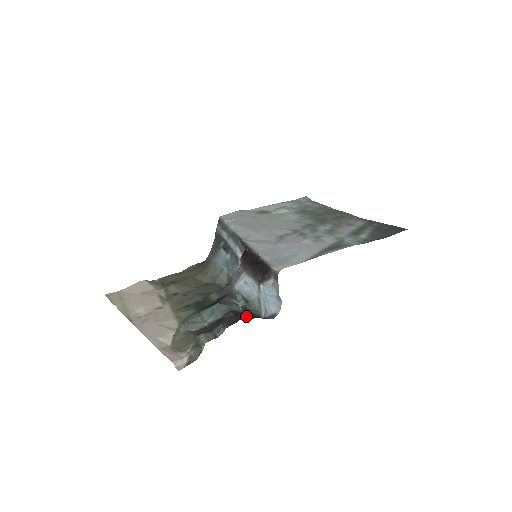
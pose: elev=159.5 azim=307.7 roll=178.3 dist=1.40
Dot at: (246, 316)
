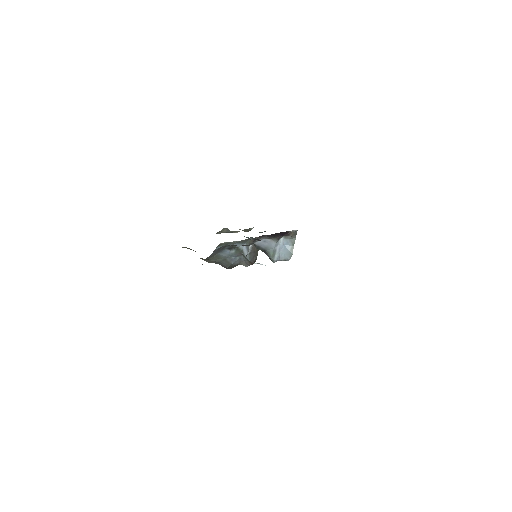
Dot at: occluded
